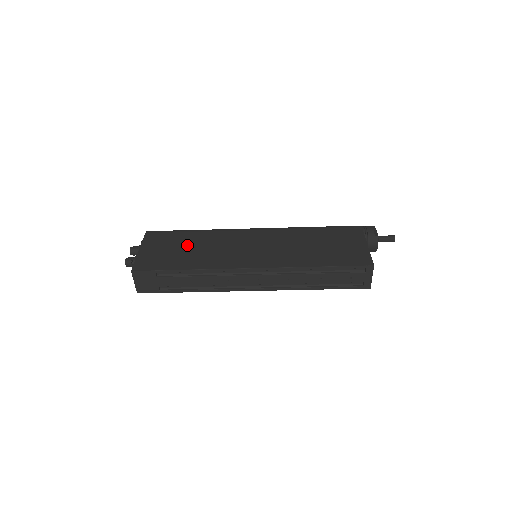
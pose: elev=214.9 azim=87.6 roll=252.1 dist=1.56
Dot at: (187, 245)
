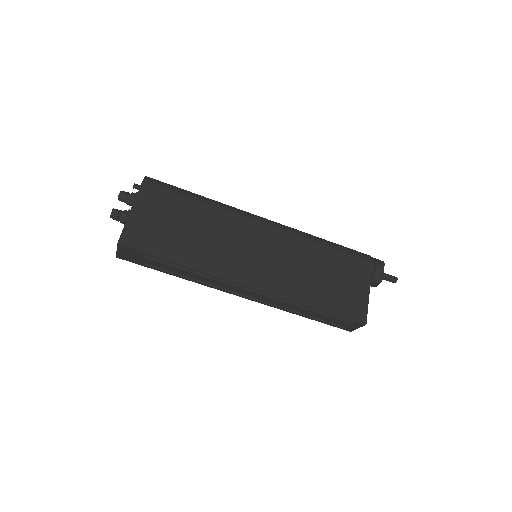
Dot at: (187, 223)
